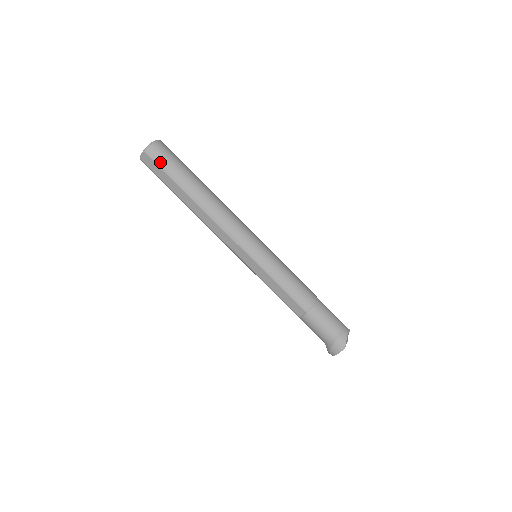
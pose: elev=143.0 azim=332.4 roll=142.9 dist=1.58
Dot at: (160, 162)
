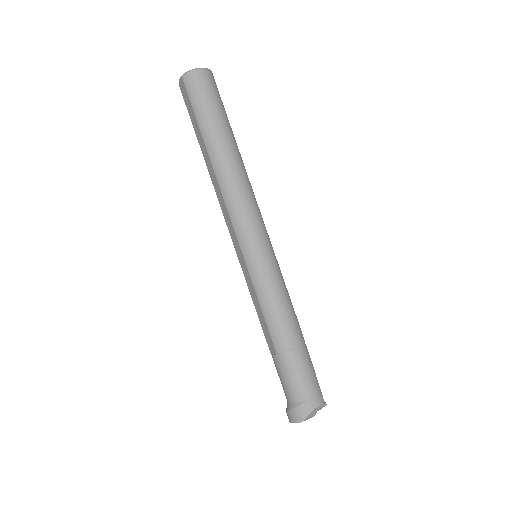
Dot at: (192, 96)
